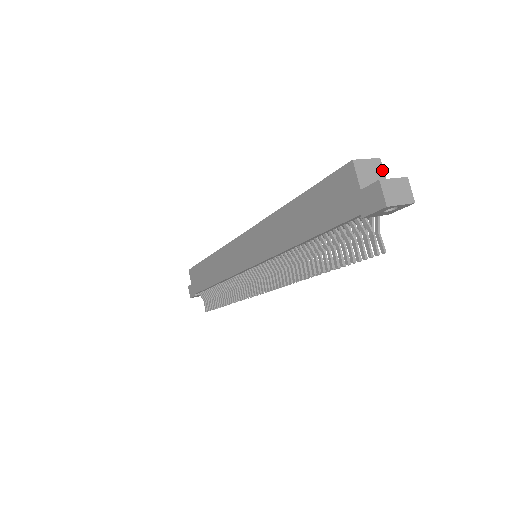
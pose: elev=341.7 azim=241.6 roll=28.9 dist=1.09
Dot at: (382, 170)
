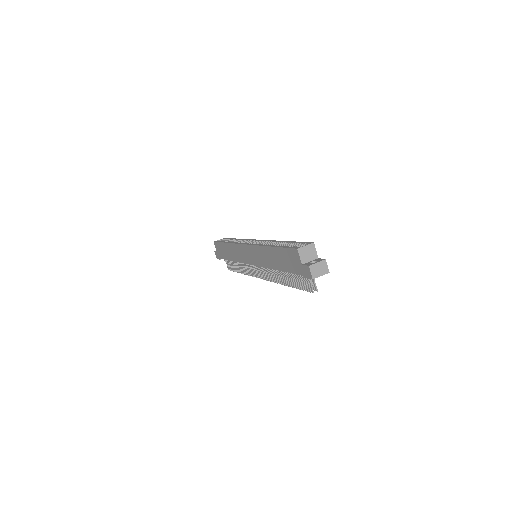
Dot at: (315, 249)
